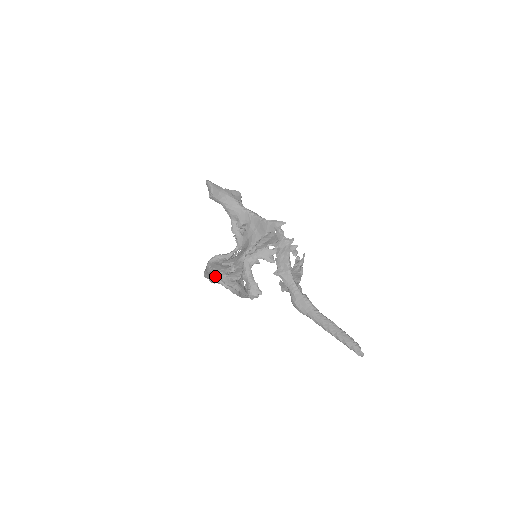
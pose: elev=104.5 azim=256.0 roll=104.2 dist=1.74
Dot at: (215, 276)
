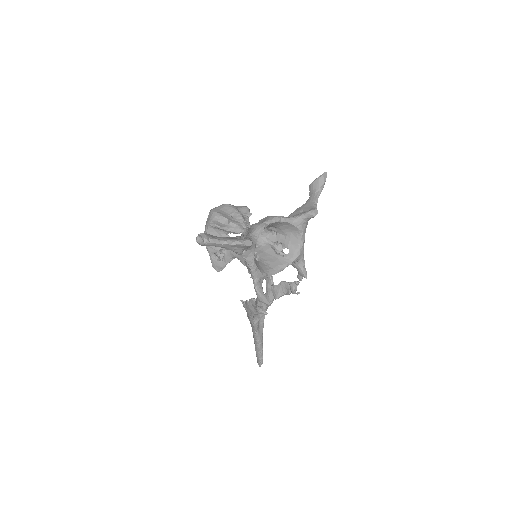
Dot at: occluded
